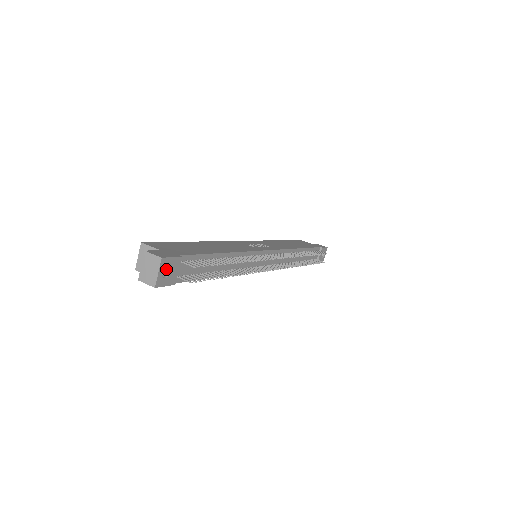
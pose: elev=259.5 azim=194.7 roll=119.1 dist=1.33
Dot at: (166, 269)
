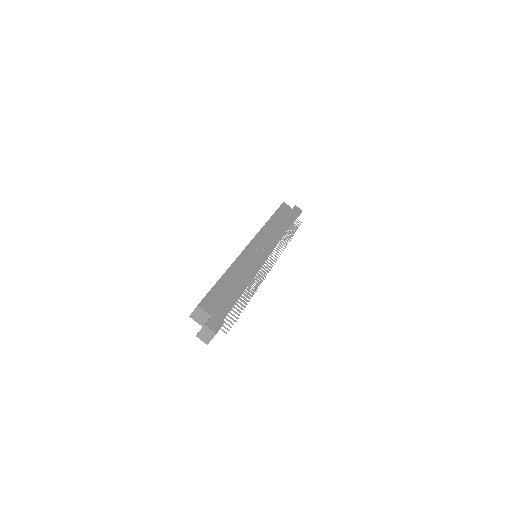
Dot at: occluded
